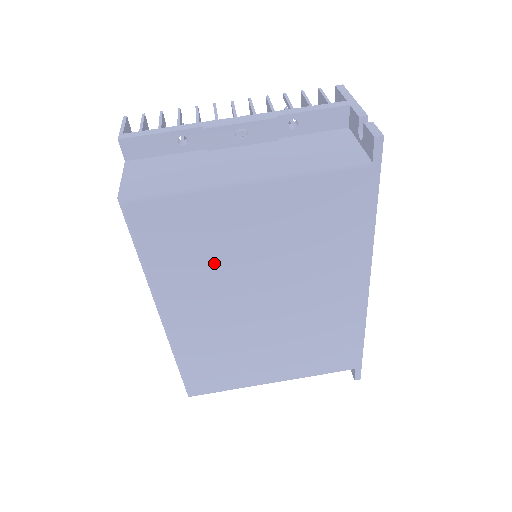
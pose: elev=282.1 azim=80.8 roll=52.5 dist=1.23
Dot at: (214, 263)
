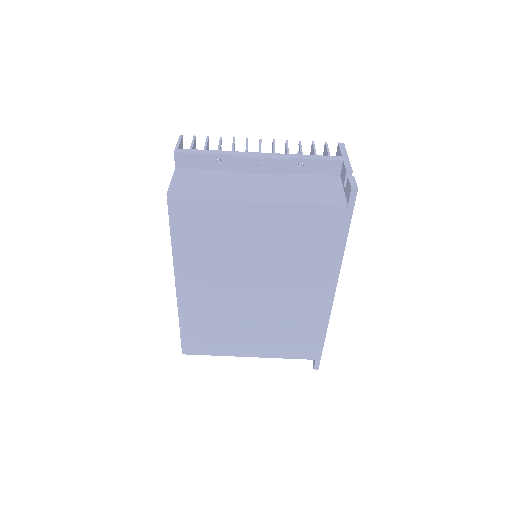
Dot at: (223, 253)
